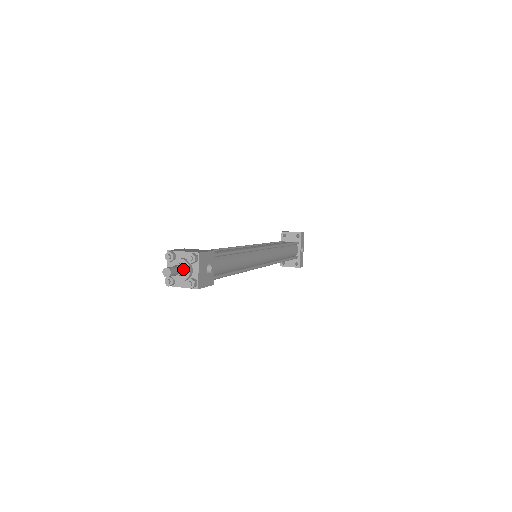
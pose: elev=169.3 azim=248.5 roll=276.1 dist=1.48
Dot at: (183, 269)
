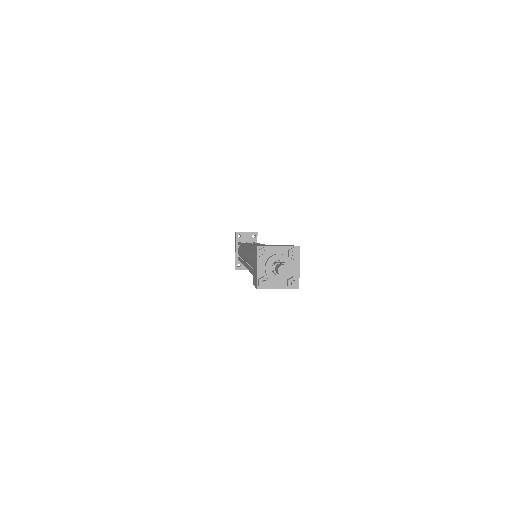
Dot at: occluded
